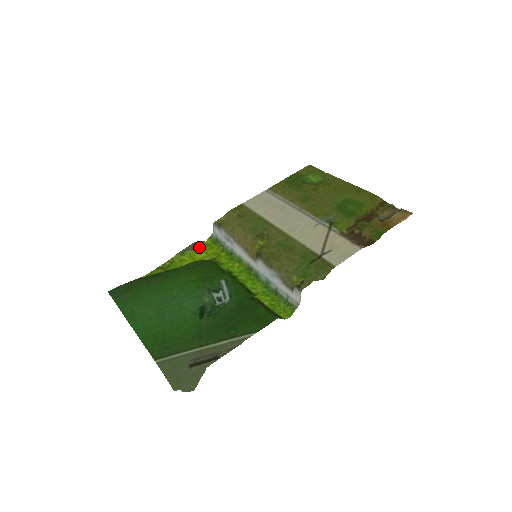
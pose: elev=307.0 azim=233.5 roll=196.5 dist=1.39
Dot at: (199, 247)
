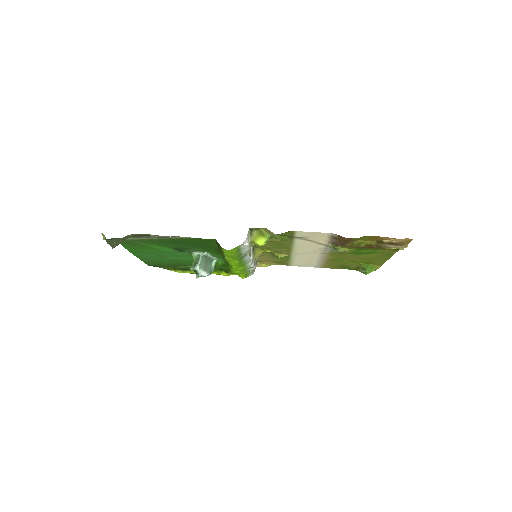
Dot at: occluded
